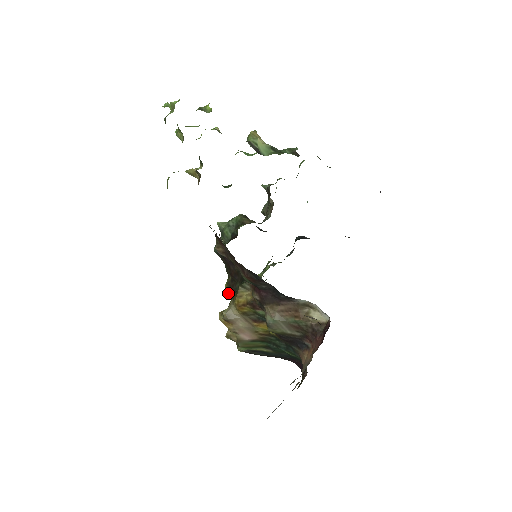
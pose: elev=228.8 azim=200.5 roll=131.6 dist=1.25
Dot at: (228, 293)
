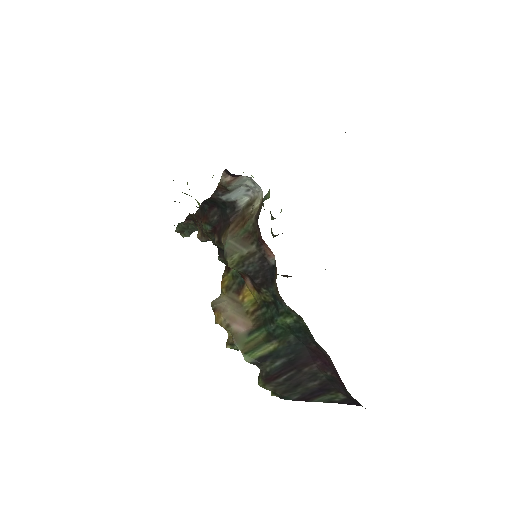
Dot at: occluded
